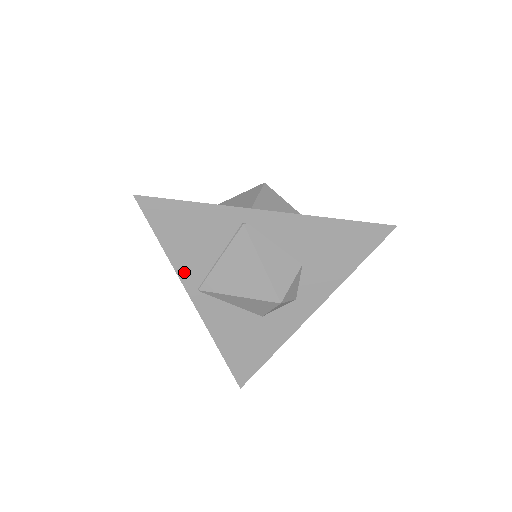
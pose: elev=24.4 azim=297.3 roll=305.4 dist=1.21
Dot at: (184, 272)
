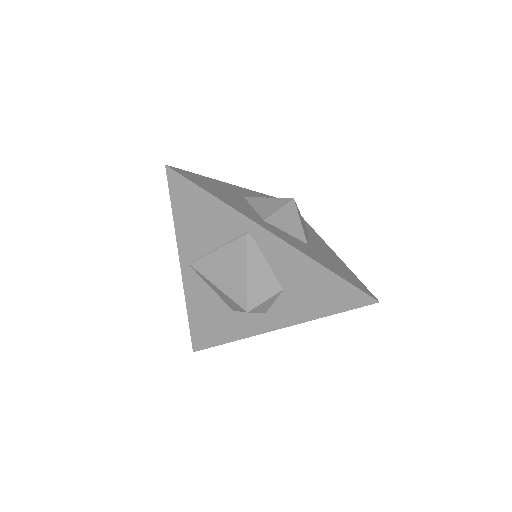
Dot at: (183, 245)
